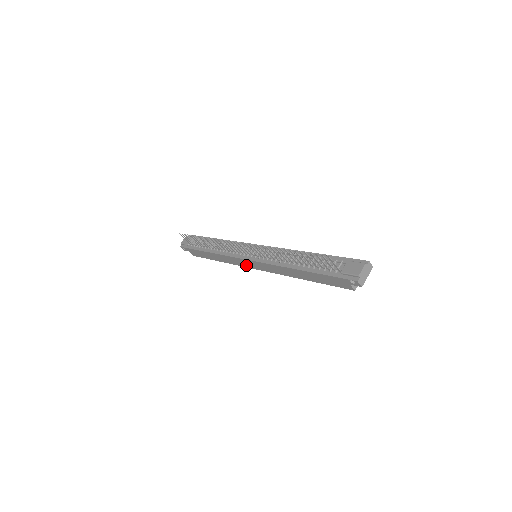
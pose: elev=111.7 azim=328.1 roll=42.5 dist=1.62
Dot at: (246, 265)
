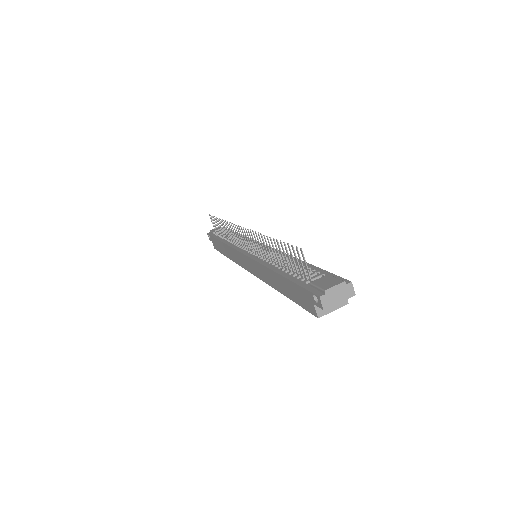
Dot at: (243, 264)
